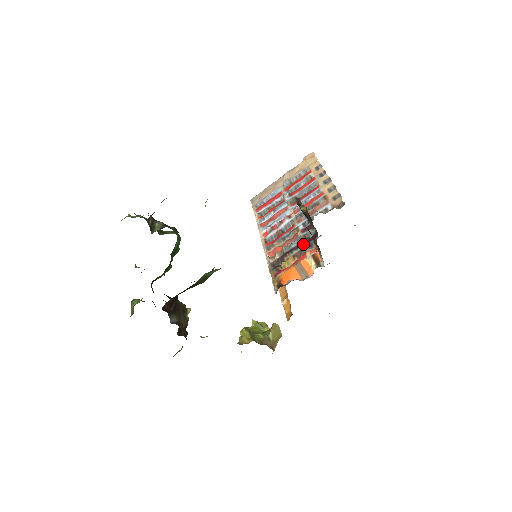
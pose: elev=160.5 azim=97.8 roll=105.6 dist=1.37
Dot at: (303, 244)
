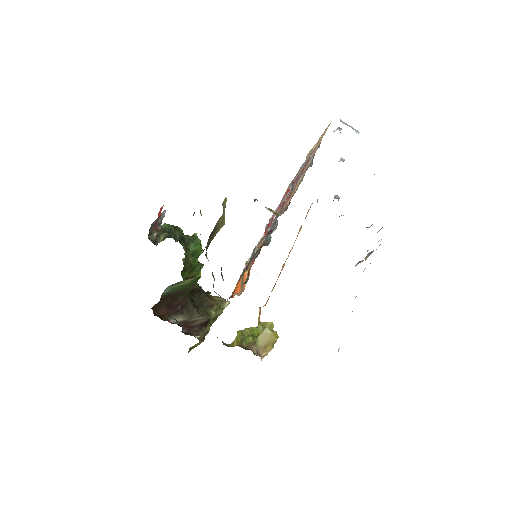
Dot at: (256, 252)
